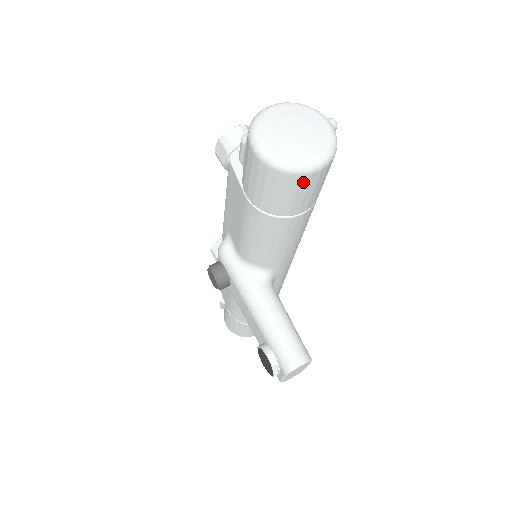
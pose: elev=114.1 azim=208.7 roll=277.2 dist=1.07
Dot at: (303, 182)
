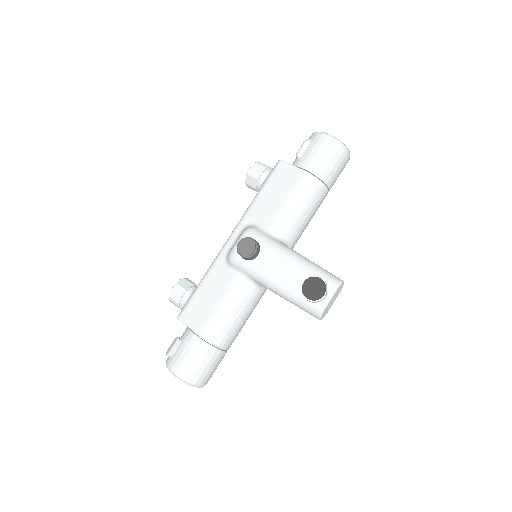
Dot at: (345, 160)
